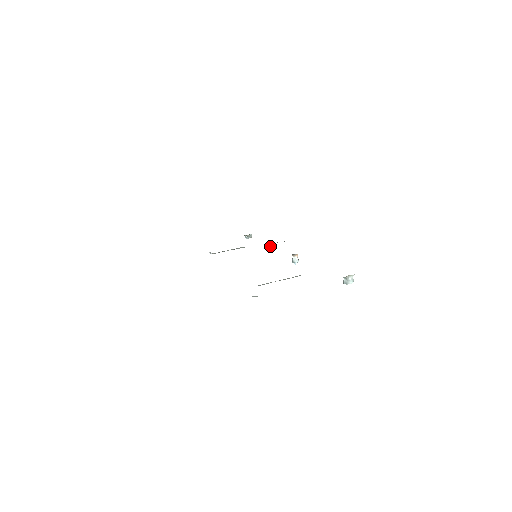
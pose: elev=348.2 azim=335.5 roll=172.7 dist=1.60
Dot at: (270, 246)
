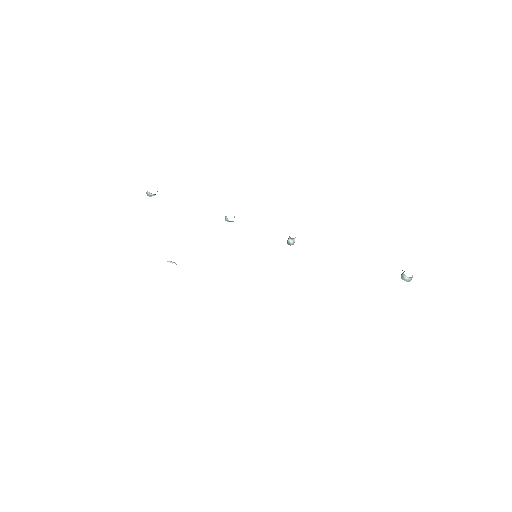
Dot at: (233, 221)
